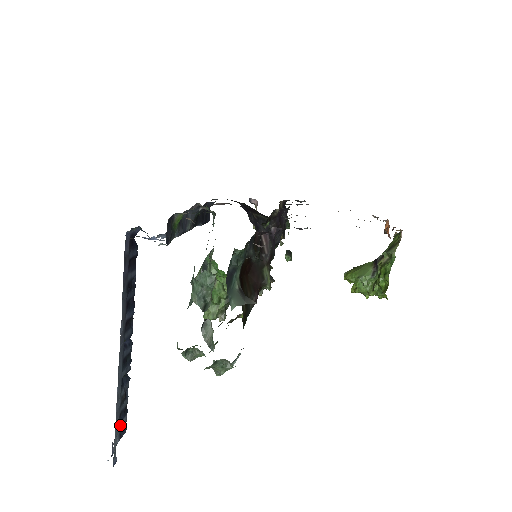
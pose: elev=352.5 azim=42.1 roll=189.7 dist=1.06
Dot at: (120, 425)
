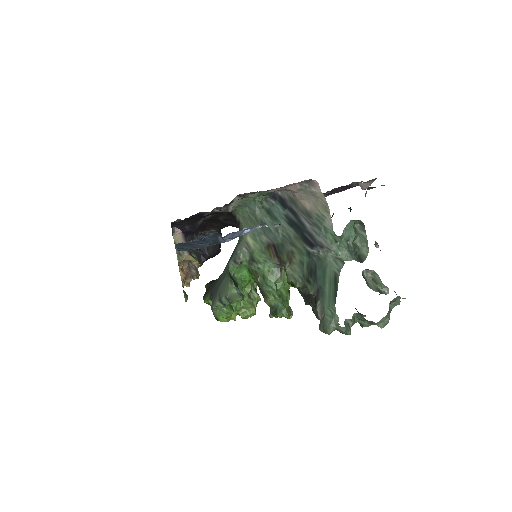
Dot at: out of frame
